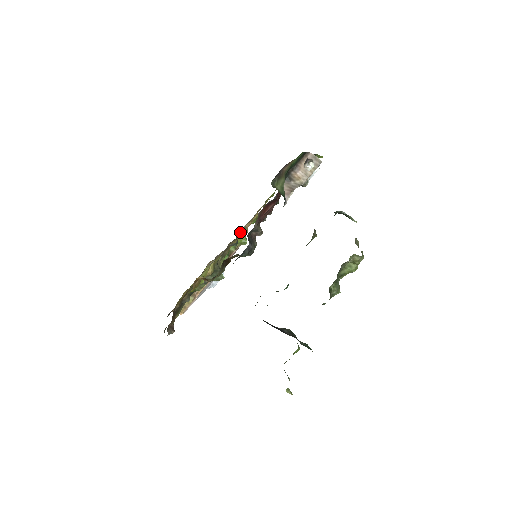
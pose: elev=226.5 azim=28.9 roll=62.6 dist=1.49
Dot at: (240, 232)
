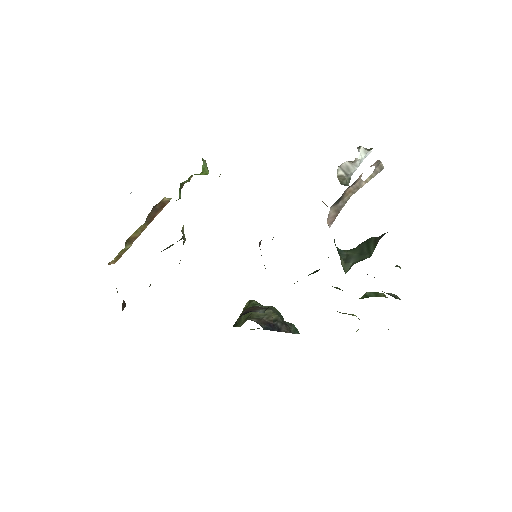
Dot at: occluded
